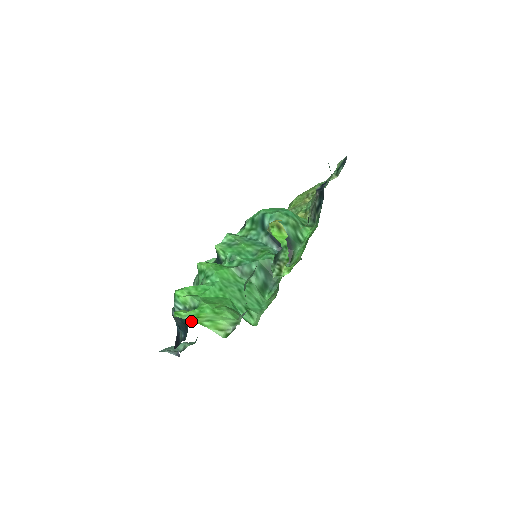
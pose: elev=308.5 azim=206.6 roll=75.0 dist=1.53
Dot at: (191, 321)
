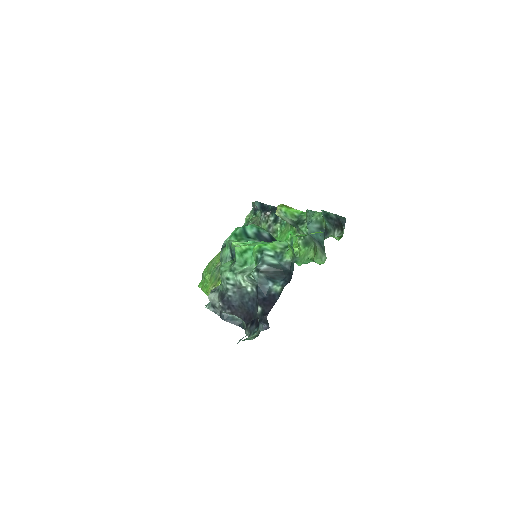
Dot at: occluded
